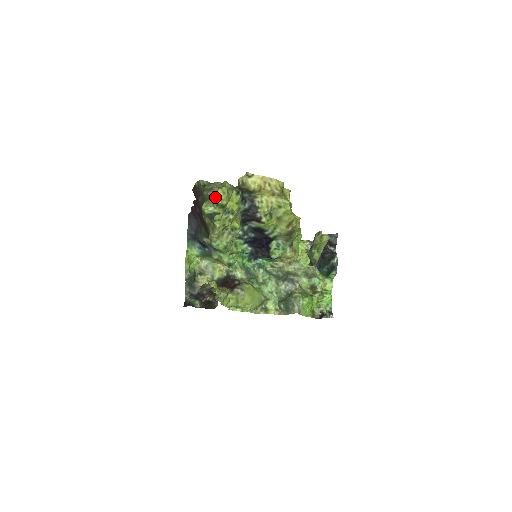
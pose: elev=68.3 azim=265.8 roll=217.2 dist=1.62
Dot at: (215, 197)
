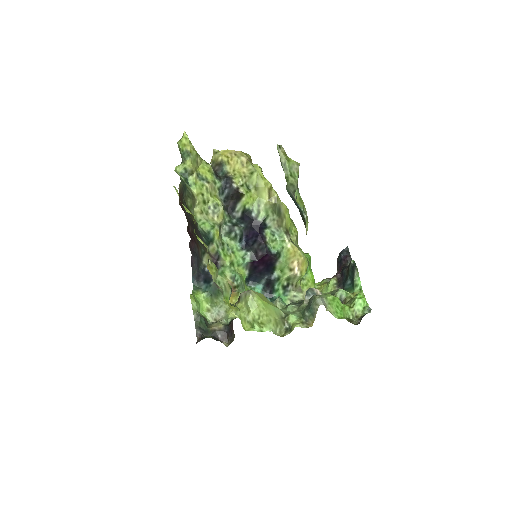
Dot at: (180, 147)
